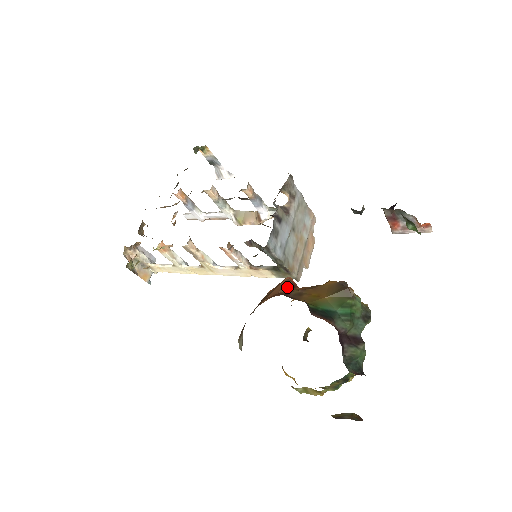
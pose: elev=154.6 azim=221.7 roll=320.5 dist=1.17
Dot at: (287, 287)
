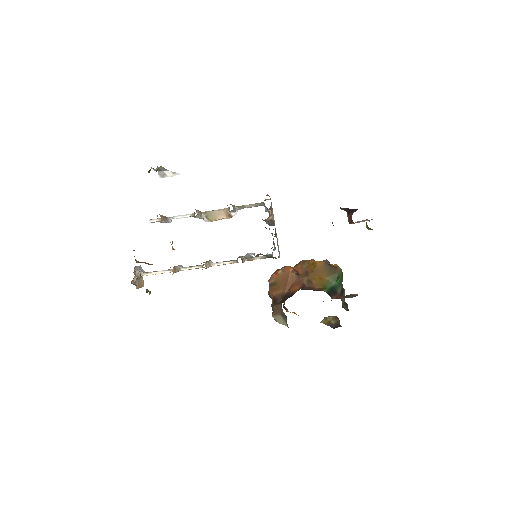
Dot at: (296, 277)
